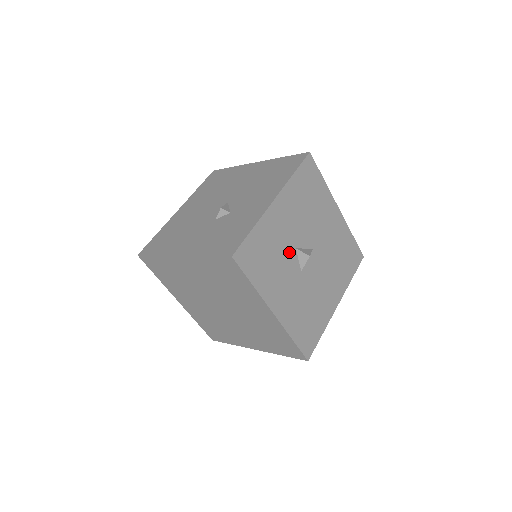
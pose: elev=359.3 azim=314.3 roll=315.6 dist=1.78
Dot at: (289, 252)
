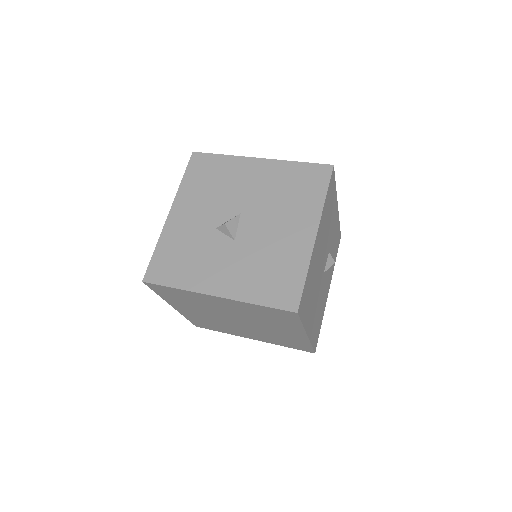
Dot at: (209, 237)
